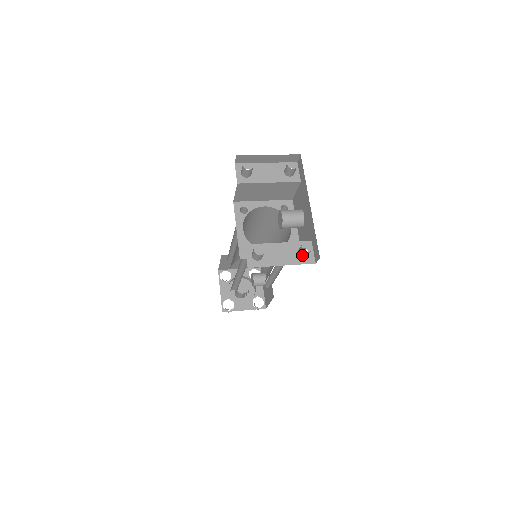
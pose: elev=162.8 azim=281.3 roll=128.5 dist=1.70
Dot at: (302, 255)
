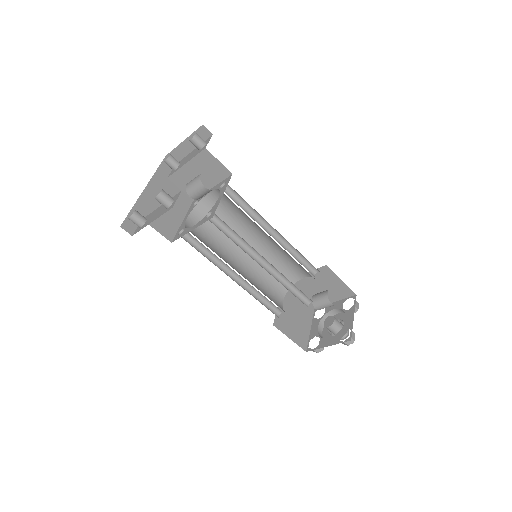
Dot at: occluded
